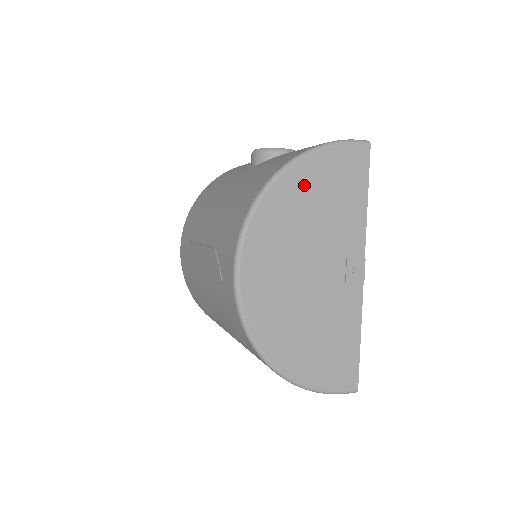
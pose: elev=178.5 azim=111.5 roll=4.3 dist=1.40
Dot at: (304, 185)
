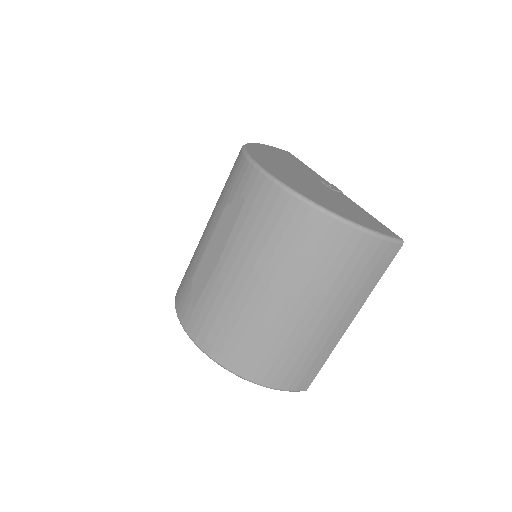
Dot at: (266, 151)
